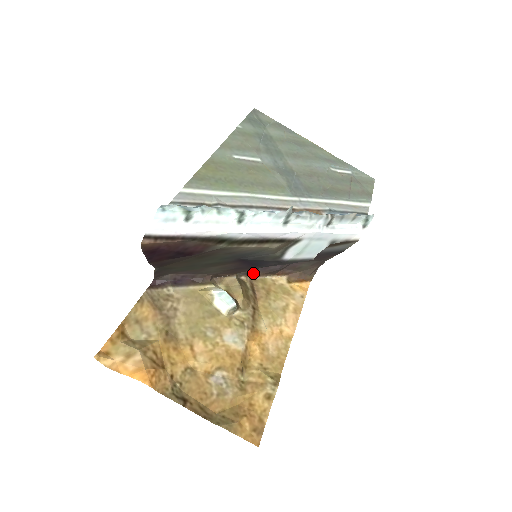
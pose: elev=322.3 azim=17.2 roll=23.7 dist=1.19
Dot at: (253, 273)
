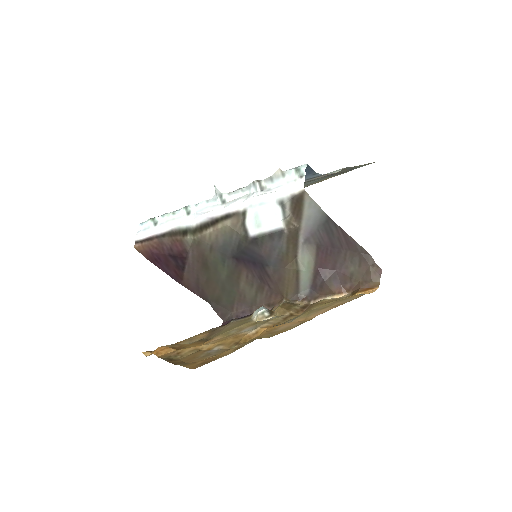
Dot at: (310, 297)
